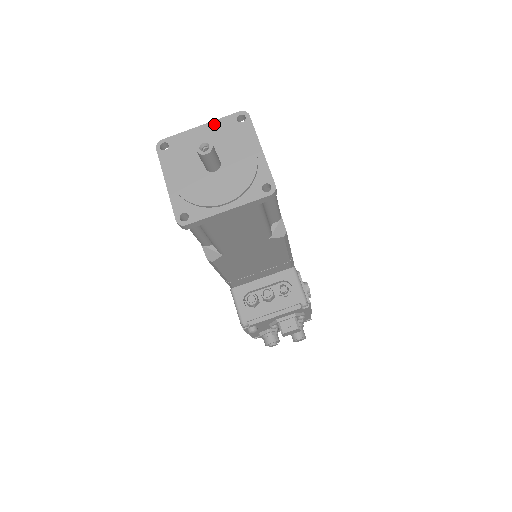
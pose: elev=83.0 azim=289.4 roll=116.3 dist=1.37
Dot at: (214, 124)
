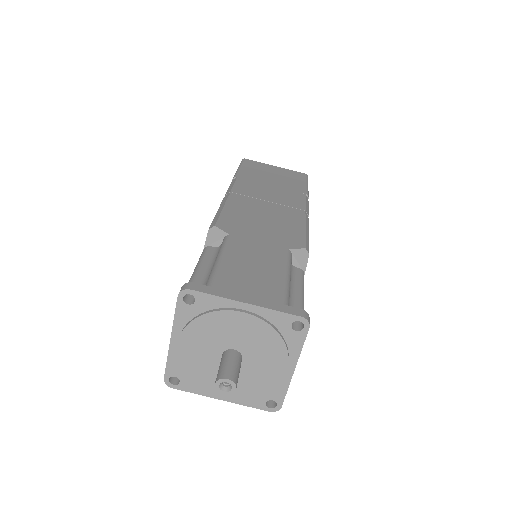
Dot at: (263, 312)
